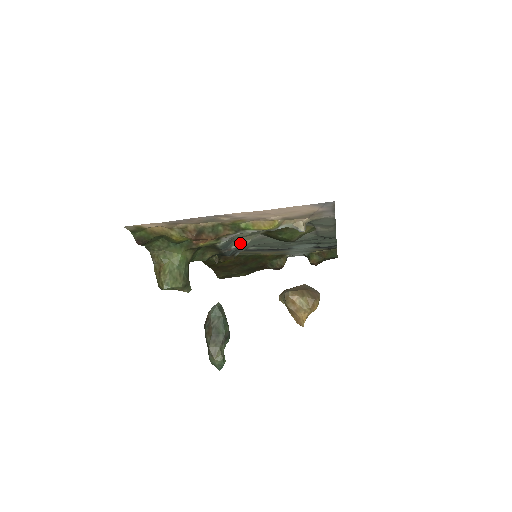
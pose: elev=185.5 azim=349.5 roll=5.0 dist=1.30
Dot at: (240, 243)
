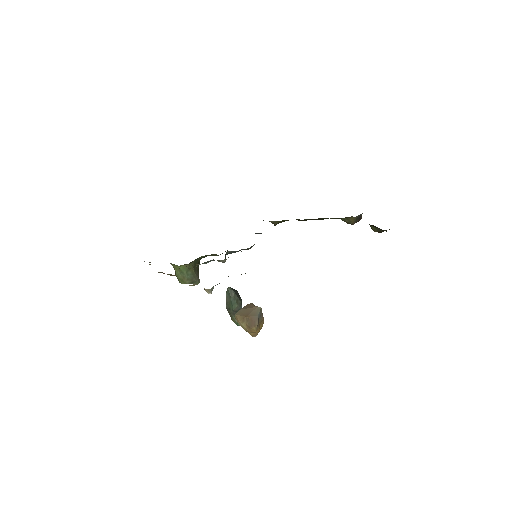
Dot at: (219, 261)
